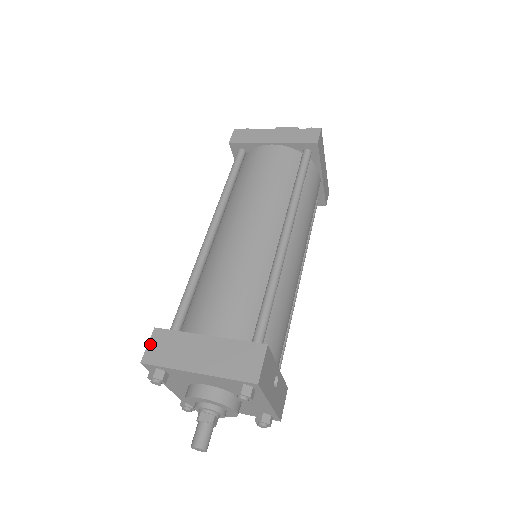
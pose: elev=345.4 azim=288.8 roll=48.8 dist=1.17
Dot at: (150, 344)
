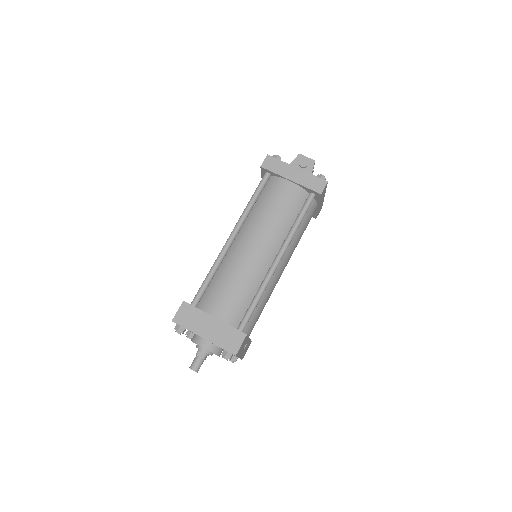
Dot at: (179, 311)
